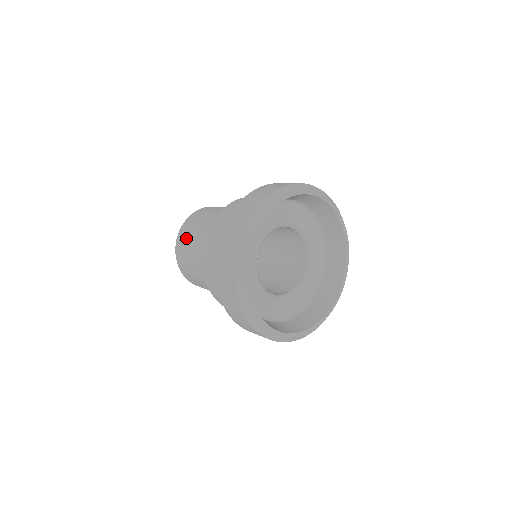
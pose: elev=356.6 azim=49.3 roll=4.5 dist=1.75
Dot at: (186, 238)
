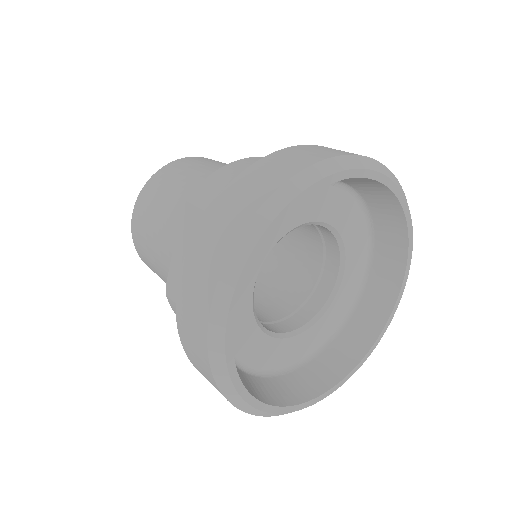
Dot at: (149, 203)
